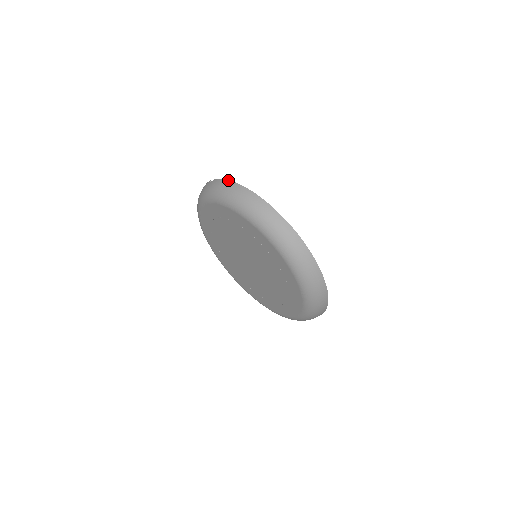
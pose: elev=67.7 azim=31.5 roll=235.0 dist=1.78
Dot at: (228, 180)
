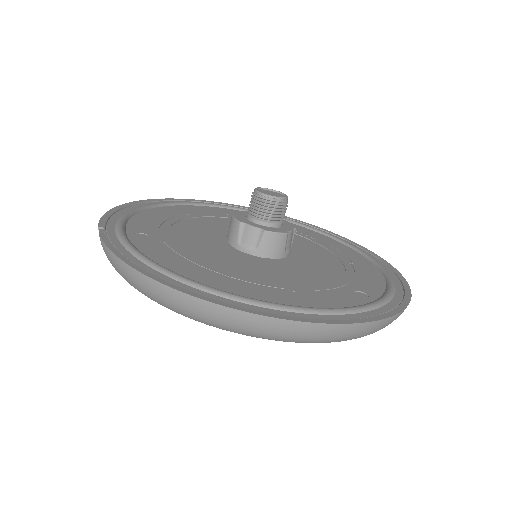
Dot at: (112, 254)
